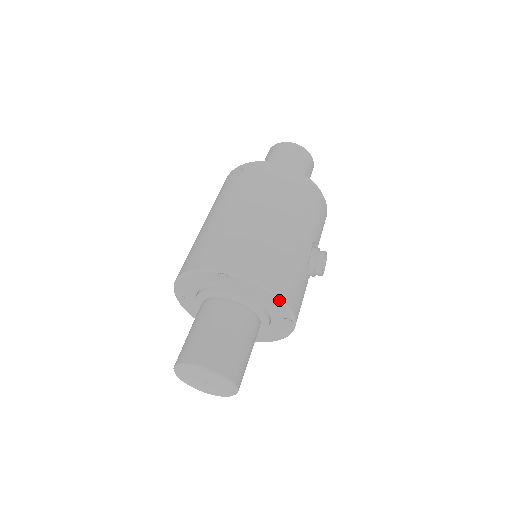
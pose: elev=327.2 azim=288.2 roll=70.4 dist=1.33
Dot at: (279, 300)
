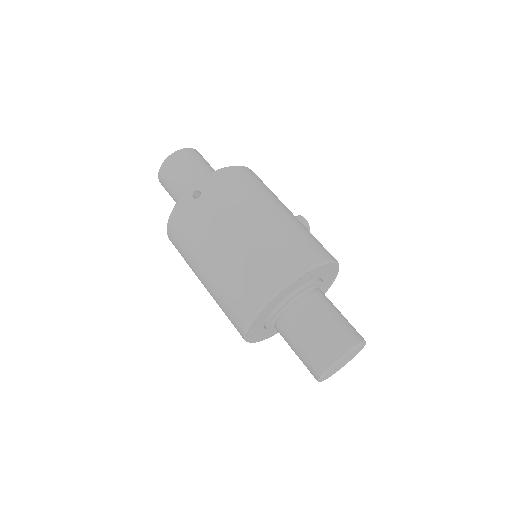
Dot at: (337, 264)
